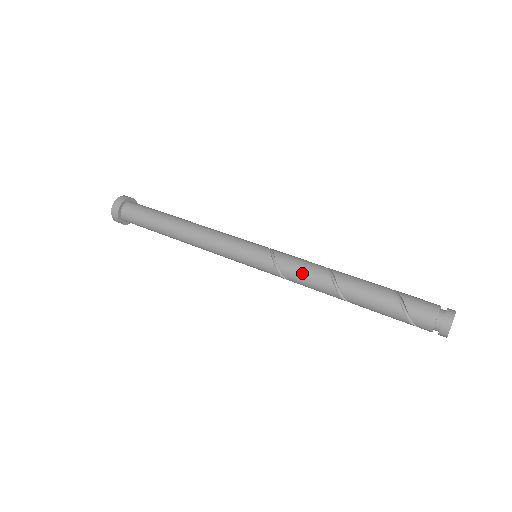
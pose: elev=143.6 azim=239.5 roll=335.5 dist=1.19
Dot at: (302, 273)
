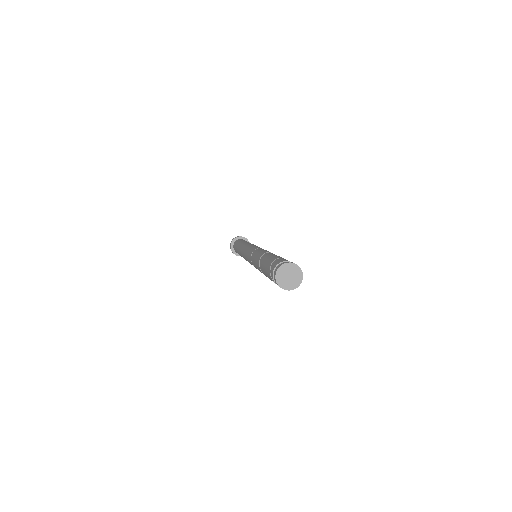
Dot at: (262, 250)
